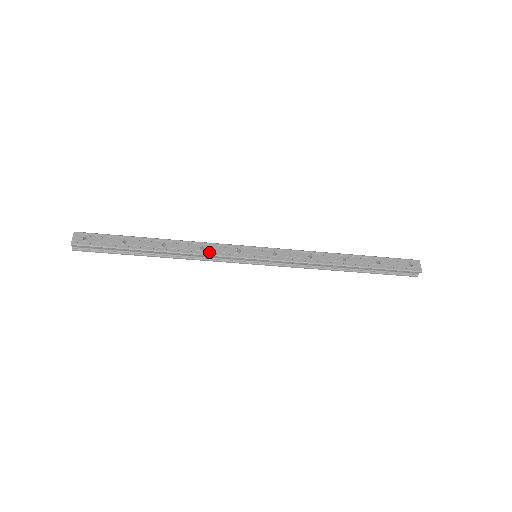
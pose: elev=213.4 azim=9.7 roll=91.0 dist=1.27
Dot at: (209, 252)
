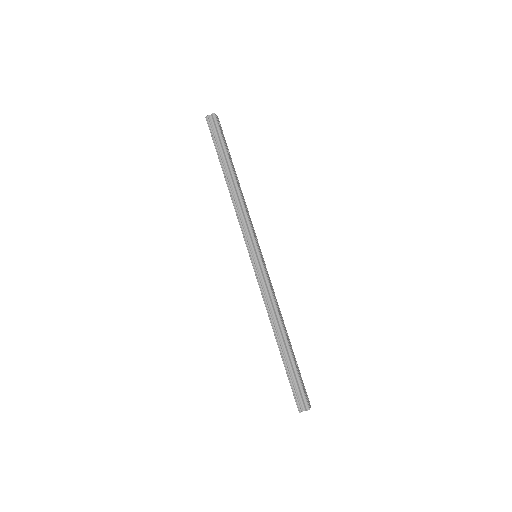
Dot at: (248, 214)
